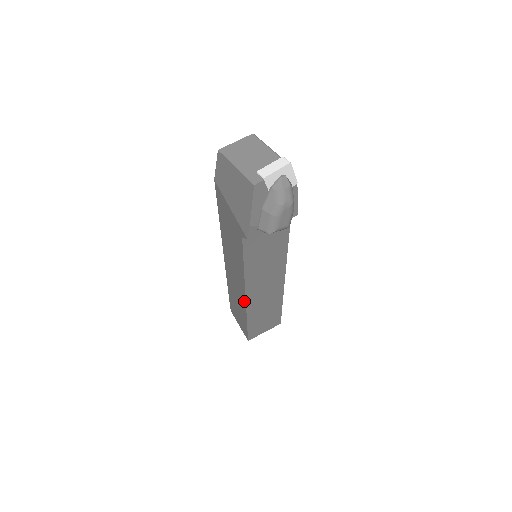
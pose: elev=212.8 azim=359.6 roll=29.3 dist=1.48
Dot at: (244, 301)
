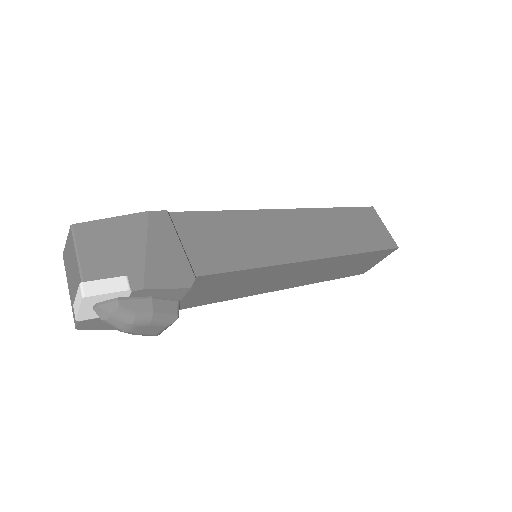
Dot at: occluded
